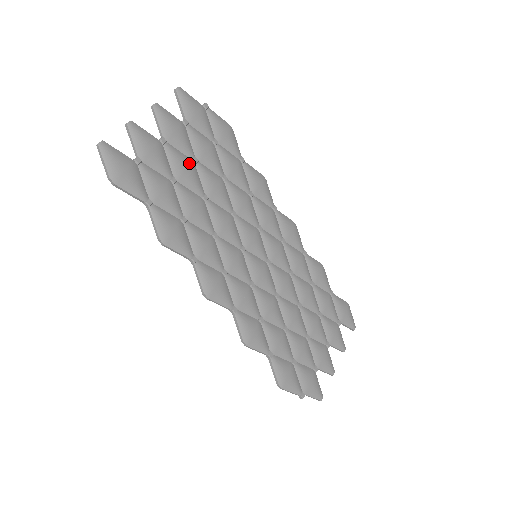
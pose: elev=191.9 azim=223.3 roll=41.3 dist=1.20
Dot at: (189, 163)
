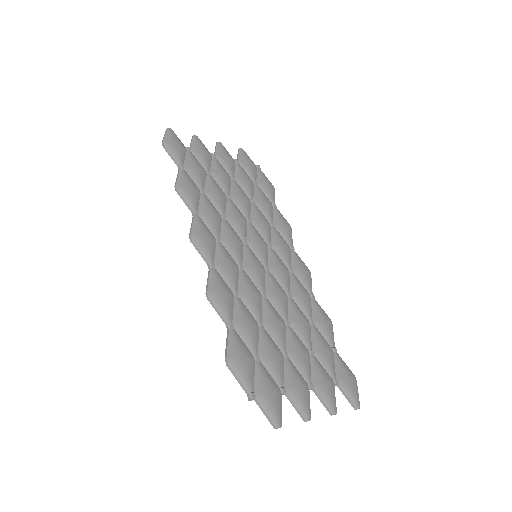
Dot at: (227, 175)
